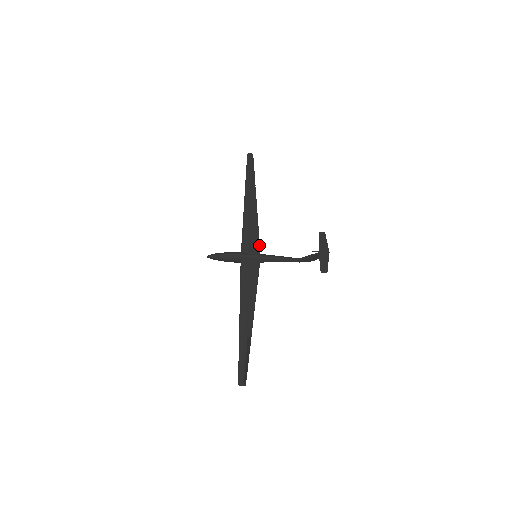
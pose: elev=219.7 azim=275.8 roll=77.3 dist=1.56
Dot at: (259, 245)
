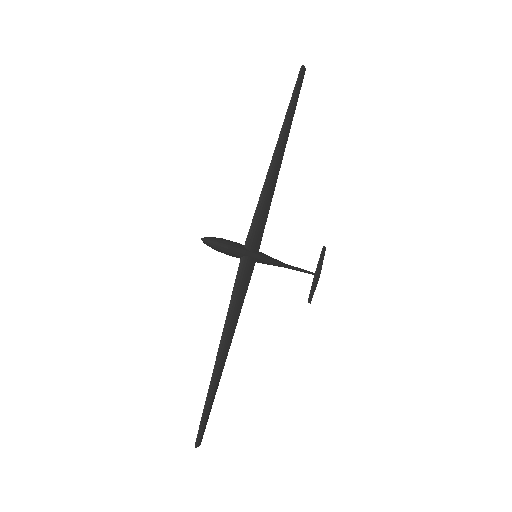
Dot at: occluded
